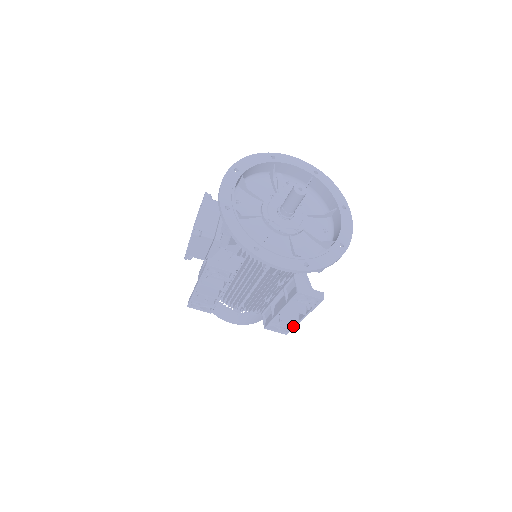
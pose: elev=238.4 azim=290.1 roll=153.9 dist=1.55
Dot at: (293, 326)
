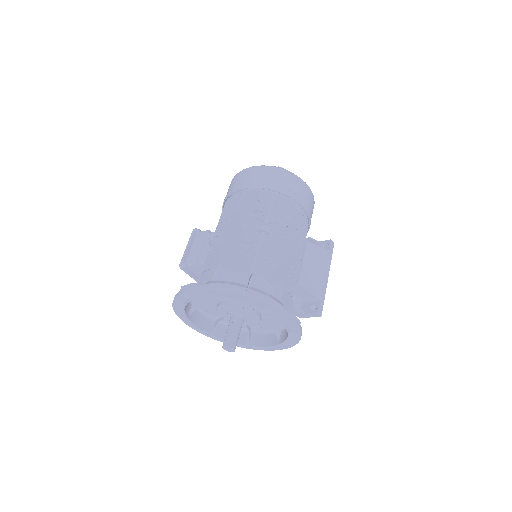
Dot at: (329, 261)
